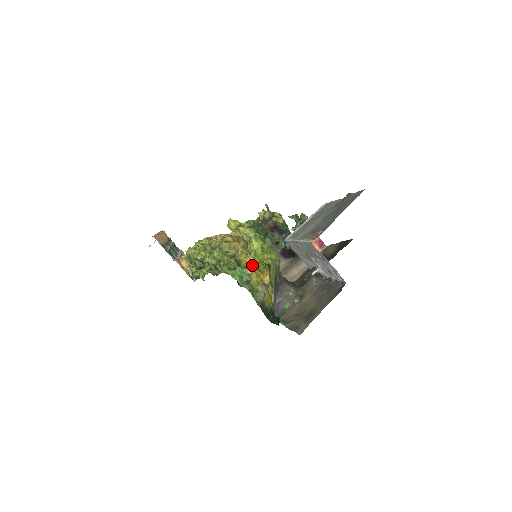
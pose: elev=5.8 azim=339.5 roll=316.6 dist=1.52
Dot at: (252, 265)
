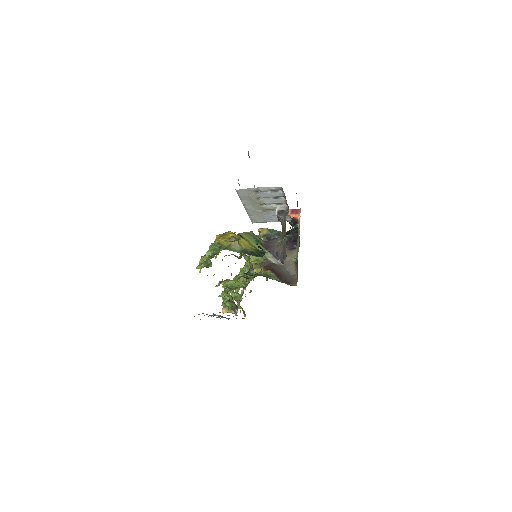
Dot at: (216, 238)
